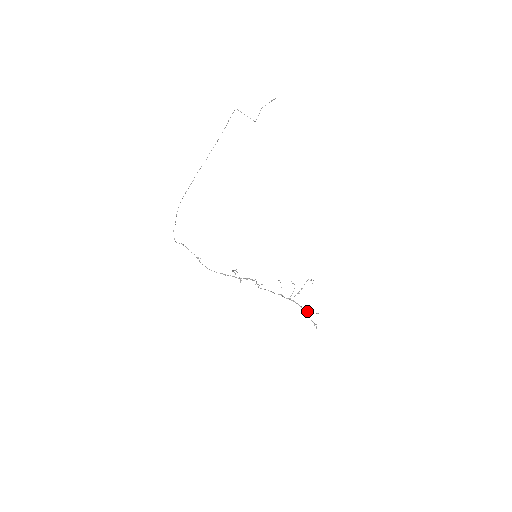
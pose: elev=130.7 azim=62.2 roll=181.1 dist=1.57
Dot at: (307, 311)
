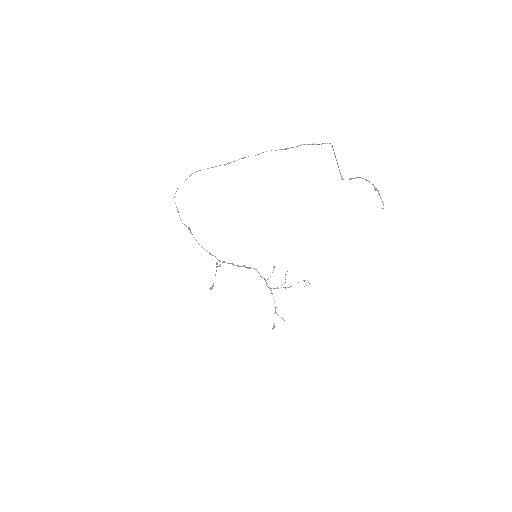
Dot at: occluded
